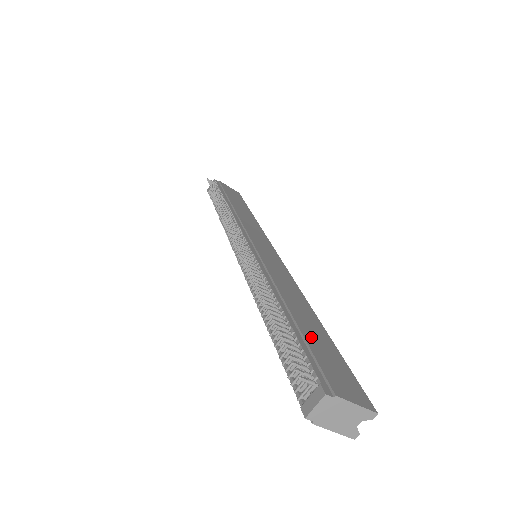
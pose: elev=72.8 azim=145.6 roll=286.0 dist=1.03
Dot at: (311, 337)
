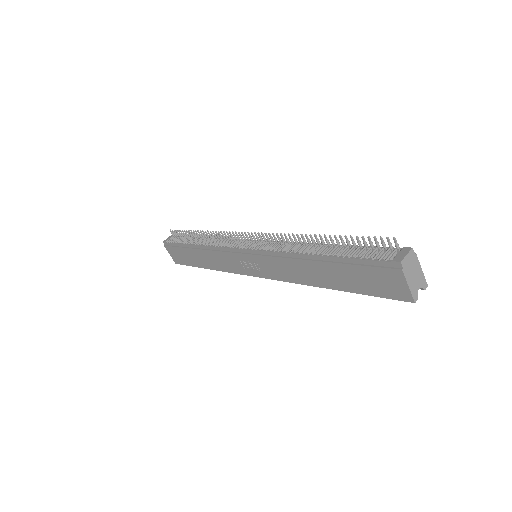
Dot at: occluded
